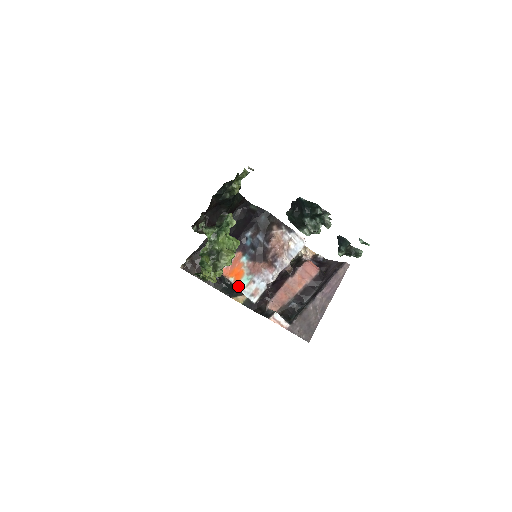
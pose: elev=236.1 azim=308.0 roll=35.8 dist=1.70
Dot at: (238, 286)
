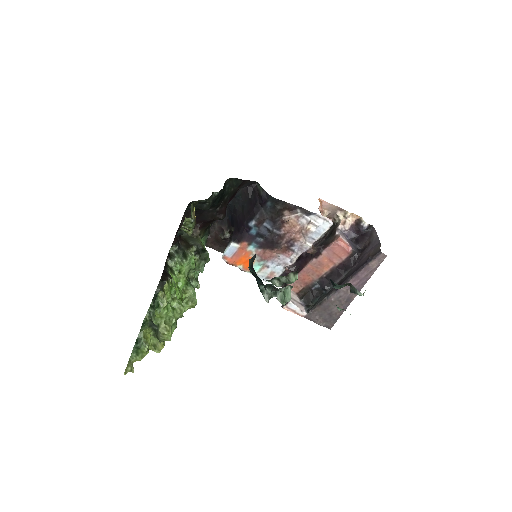
Dot at: (249, 272)
